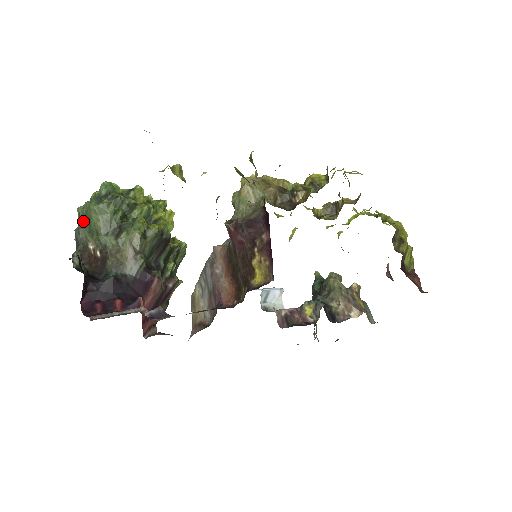
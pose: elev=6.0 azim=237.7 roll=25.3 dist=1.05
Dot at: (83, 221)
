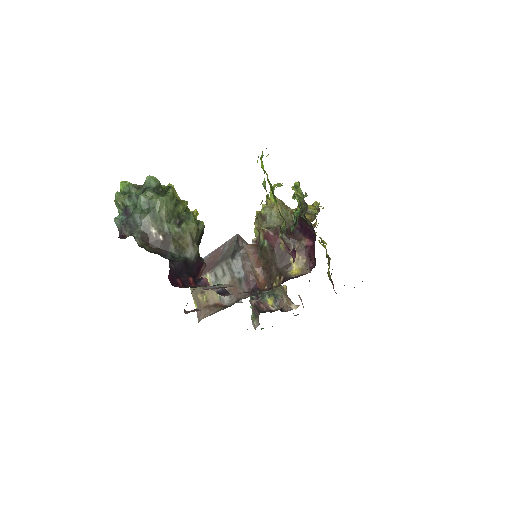
Dot at: (145, 207)
